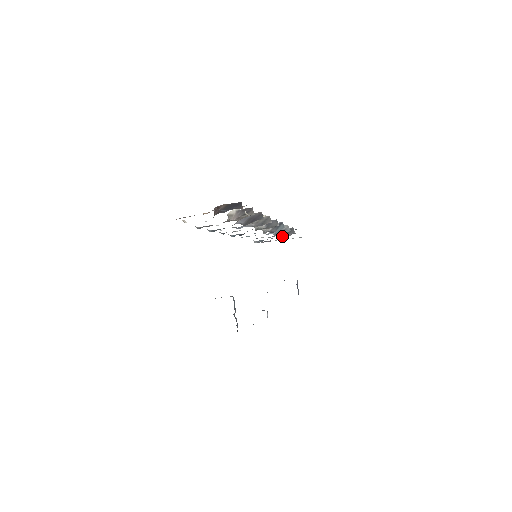
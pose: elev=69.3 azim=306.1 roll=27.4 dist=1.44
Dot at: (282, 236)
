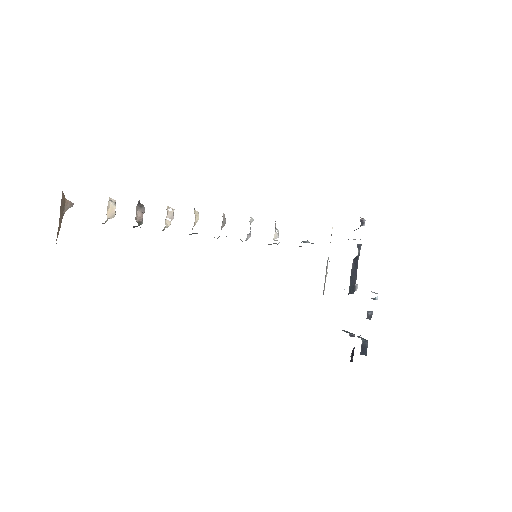
Dot at: occluded
